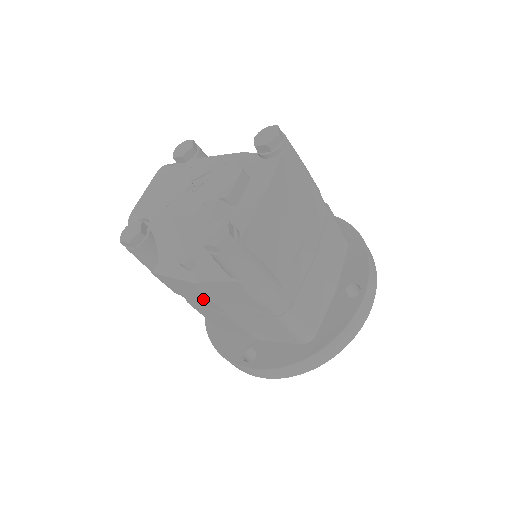
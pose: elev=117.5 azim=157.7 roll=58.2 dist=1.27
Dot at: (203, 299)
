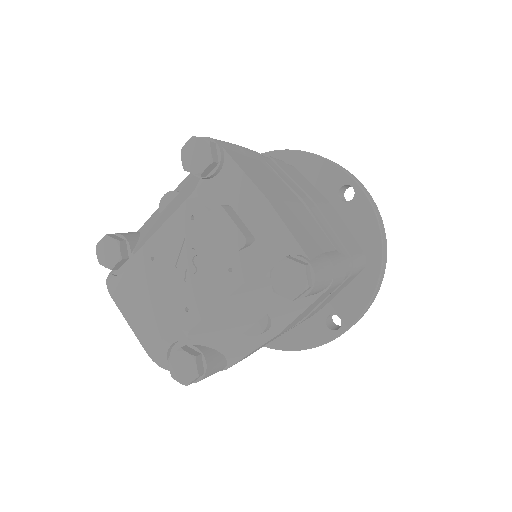
Dot at: occluded
